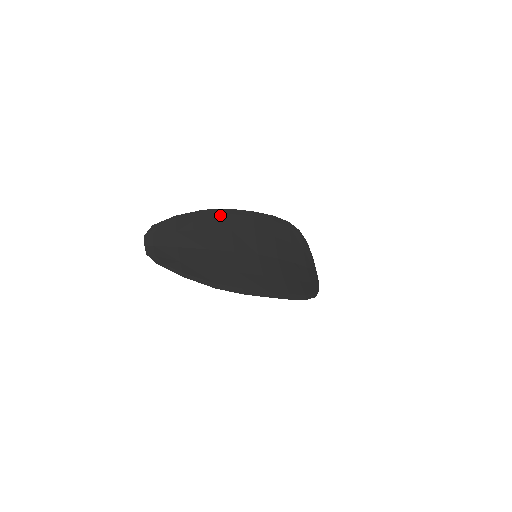
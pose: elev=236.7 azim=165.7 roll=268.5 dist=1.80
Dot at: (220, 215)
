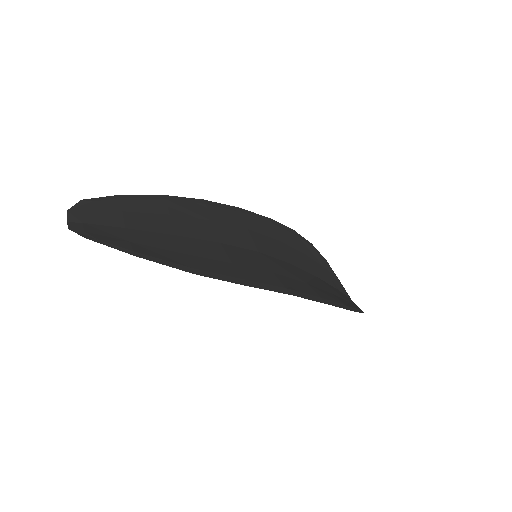
Dot at: (191, 203)
